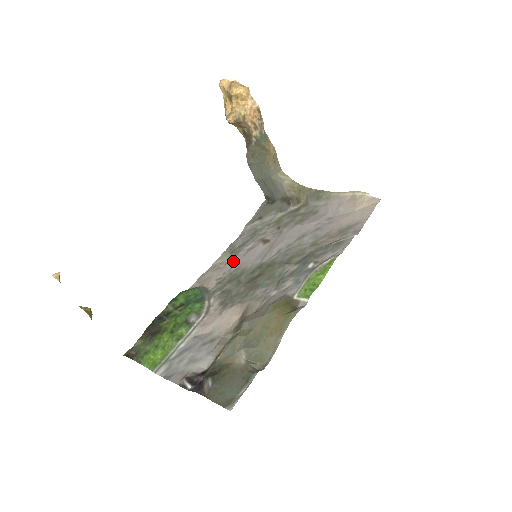
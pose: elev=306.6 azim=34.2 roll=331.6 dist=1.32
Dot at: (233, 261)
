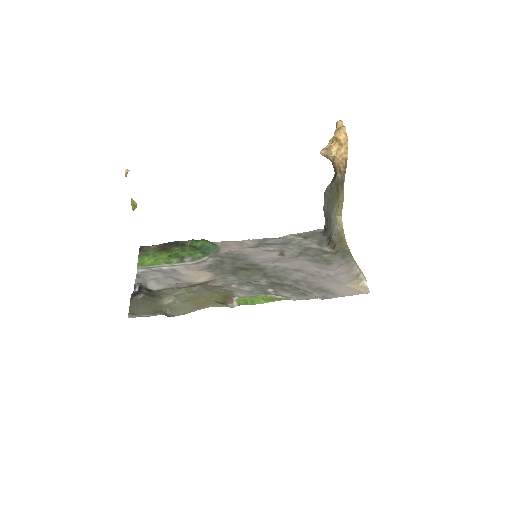
Dot at: (251, 248)
